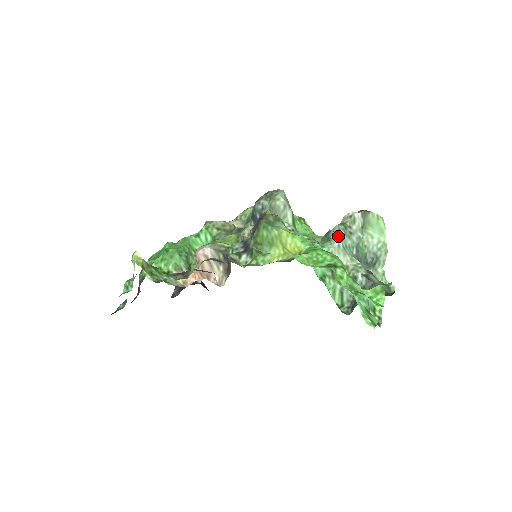
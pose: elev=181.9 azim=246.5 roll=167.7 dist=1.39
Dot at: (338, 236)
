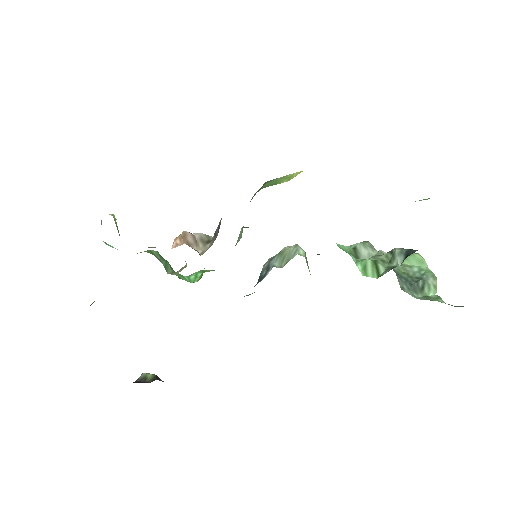
Dot at: occluded
